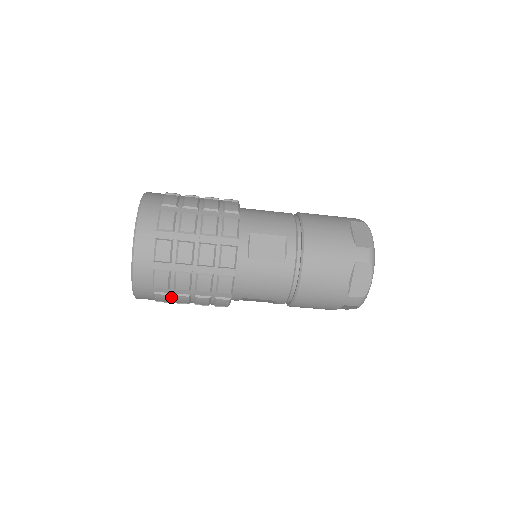
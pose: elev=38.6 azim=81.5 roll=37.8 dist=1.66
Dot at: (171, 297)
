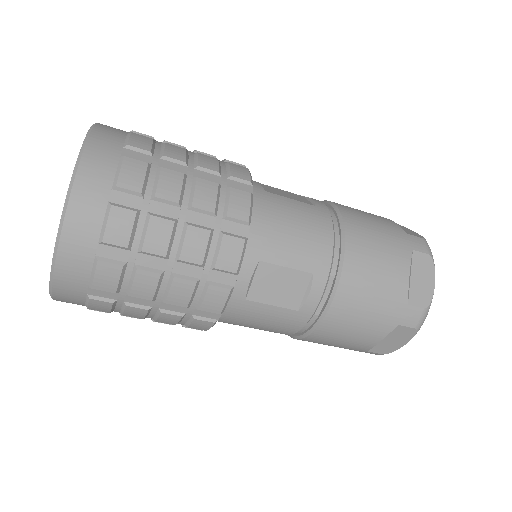
Dot at: occluded
